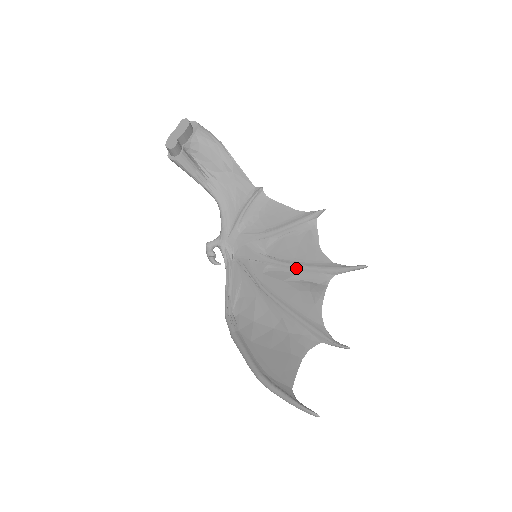
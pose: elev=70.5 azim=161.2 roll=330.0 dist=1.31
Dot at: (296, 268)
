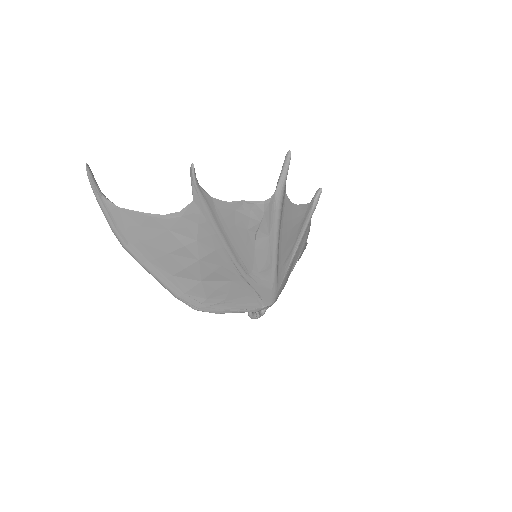
Dot at: occluded
